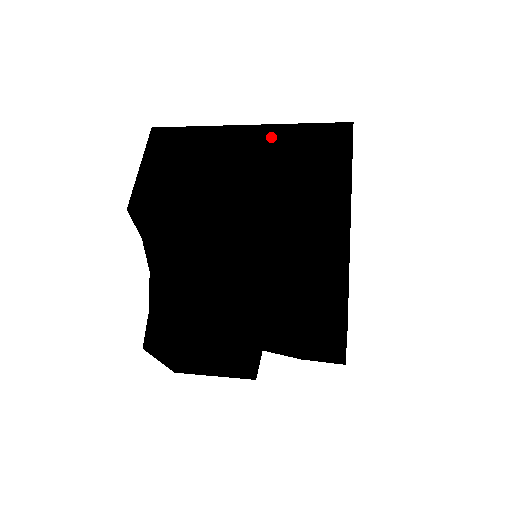
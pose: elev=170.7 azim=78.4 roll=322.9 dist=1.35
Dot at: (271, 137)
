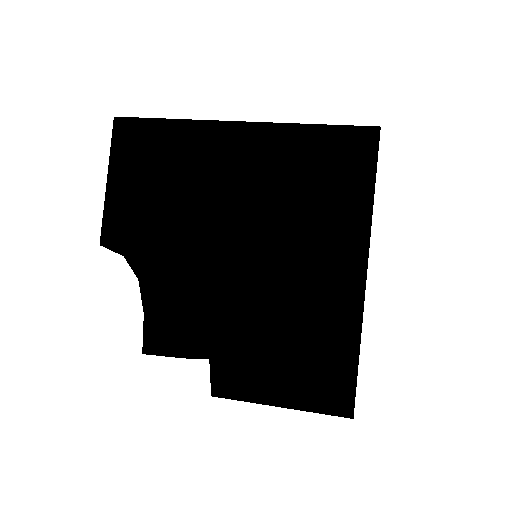
Dot at: (270, 145)
